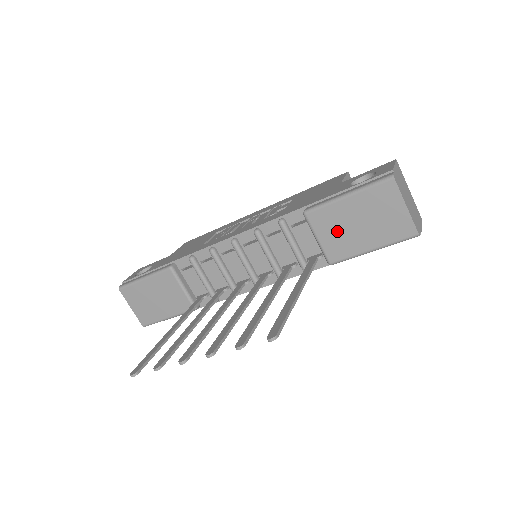
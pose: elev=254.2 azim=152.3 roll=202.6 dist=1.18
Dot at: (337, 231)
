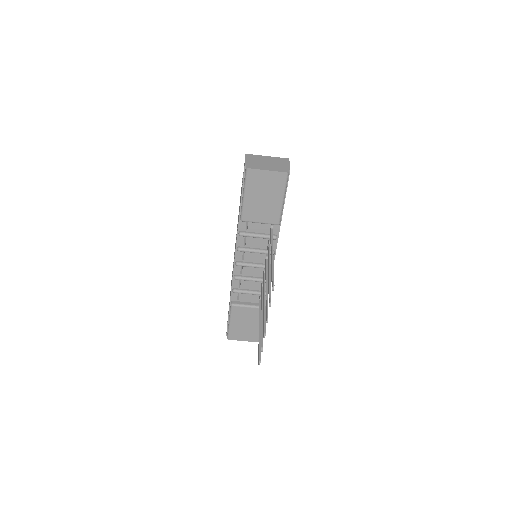
Dot at: (261, 211)
